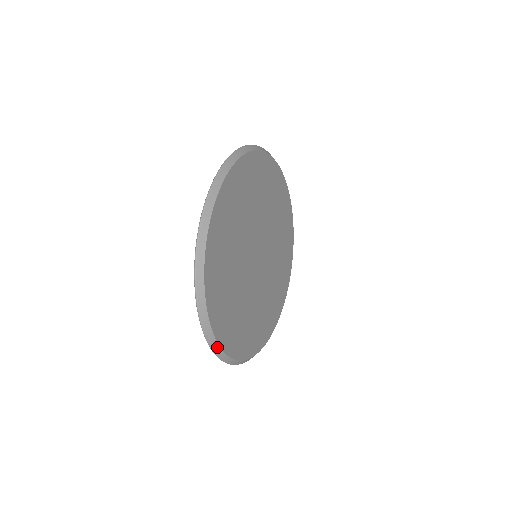
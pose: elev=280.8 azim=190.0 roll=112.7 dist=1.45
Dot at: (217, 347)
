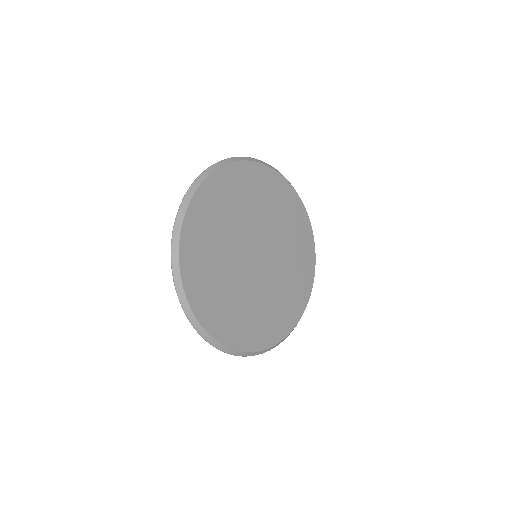
Dot at: (277, 344)
